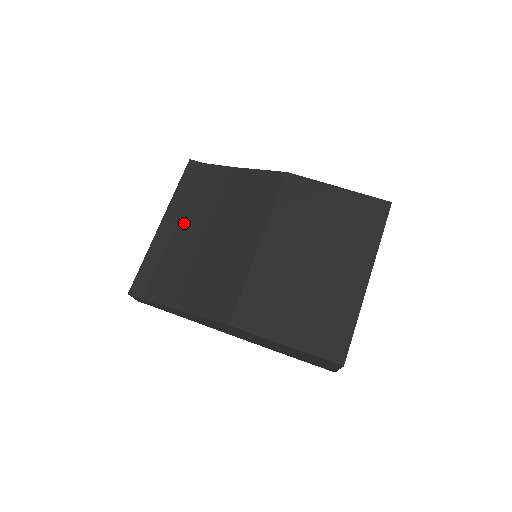
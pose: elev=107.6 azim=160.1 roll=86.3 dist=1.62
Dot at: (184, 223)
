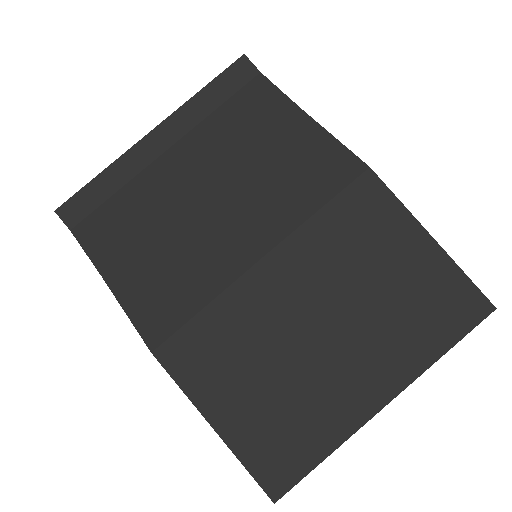
Dot at: (182, 151)
